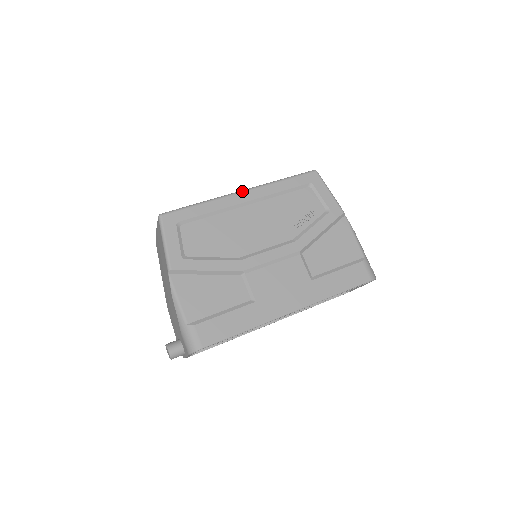
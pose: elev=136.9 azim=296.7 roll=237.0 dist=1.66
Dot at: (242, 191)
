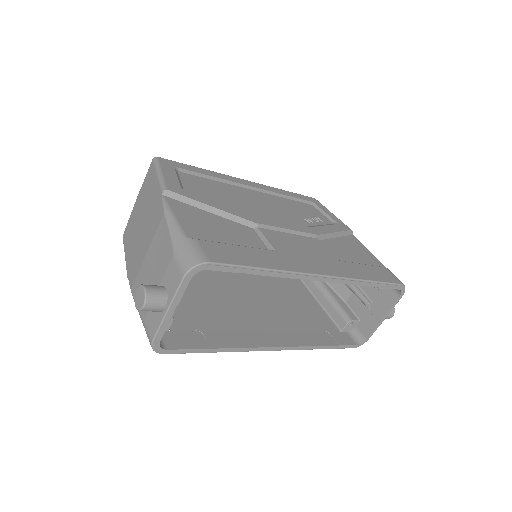
Dot at: (245, 180)
